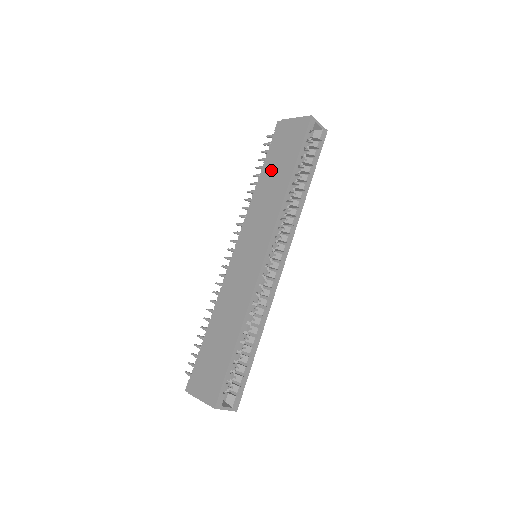
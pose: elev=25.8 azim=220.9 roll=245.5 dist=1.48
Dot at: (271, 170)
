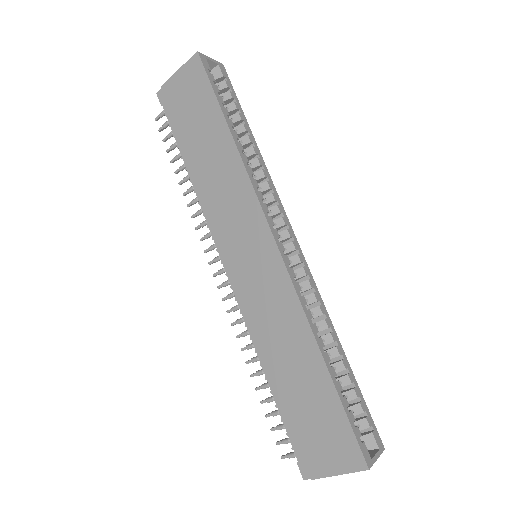
Dot at: (196, 147)
